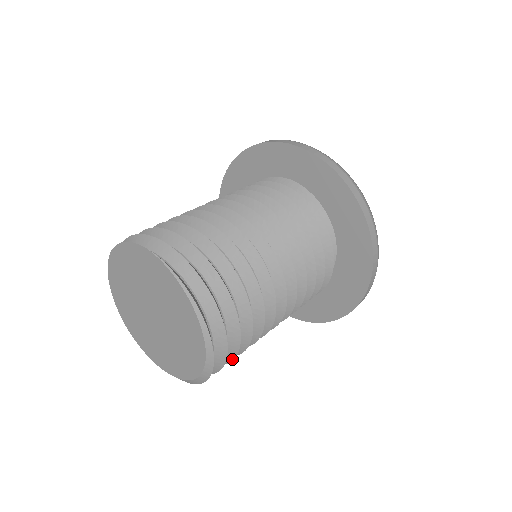
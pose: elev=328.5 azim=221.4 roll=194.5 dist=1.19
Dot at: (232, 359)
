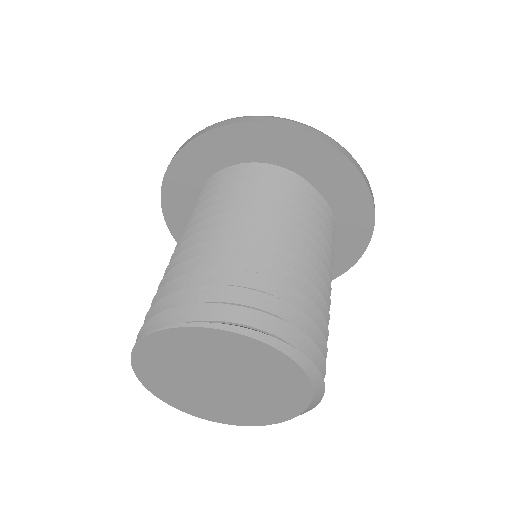
Dot at: (320, 333)
